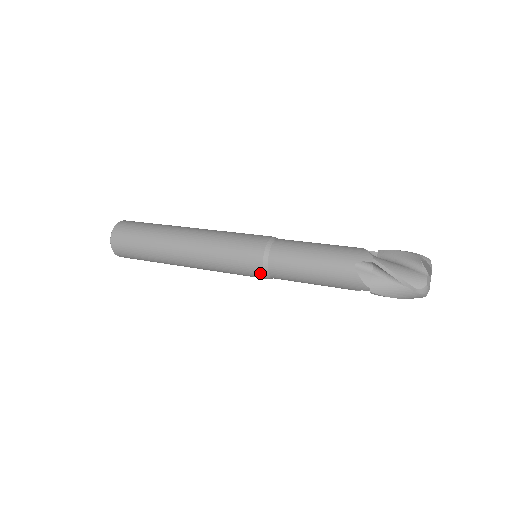
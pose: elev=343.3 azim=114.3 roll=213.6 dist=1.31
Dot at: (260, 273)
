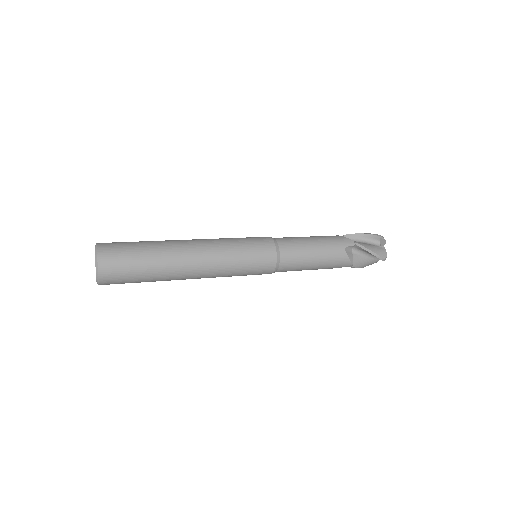
Dot at: (271, 270)
